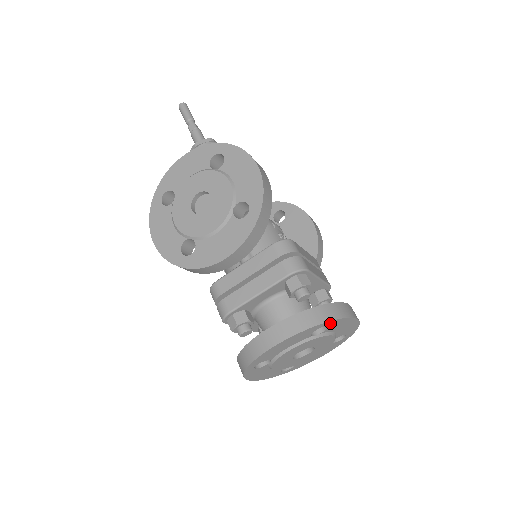
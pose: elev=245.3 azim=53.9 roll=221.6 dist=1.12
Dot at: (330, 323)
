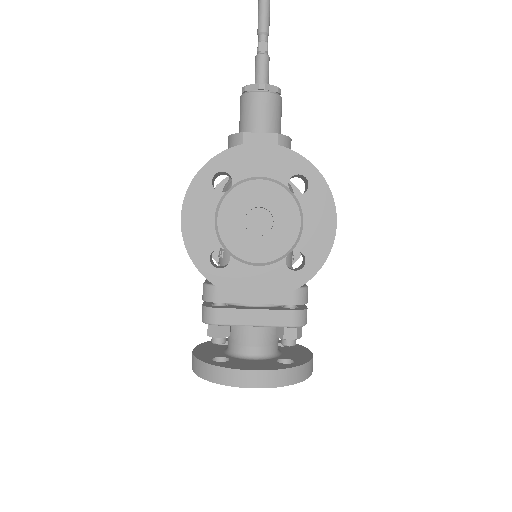
Dot at: occluded
